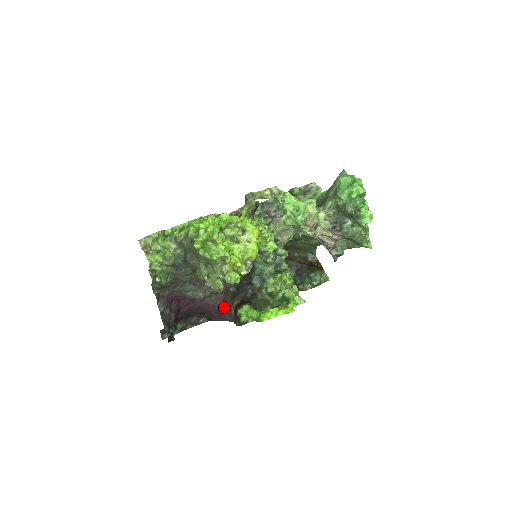
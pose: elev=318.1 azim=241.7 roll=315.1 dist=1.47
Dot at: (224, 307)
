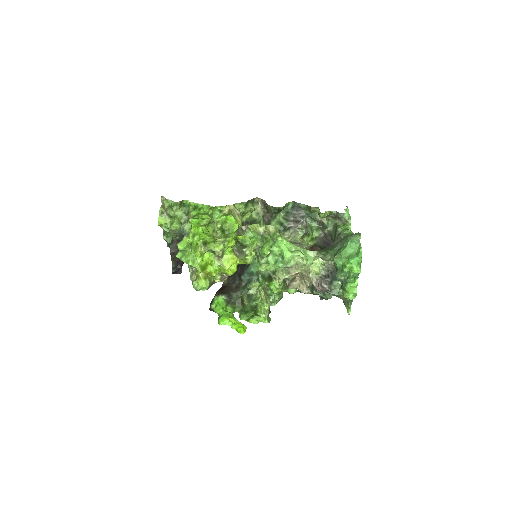
Dot at: occluded
